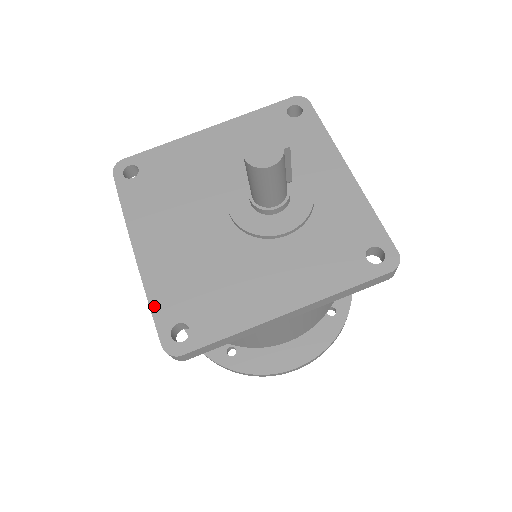
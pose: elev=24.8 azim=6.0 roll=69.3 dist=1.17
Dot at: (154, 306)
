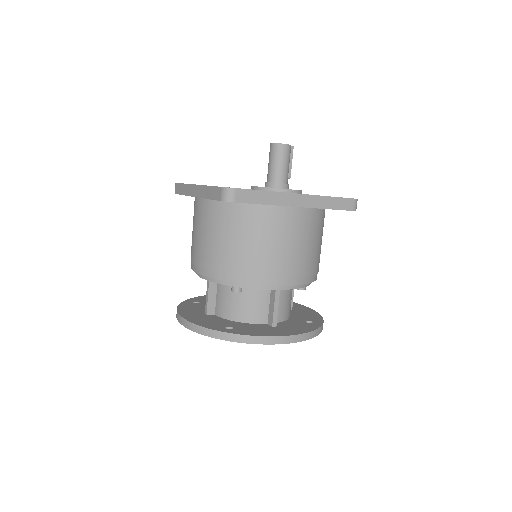
Dot at: occluded
